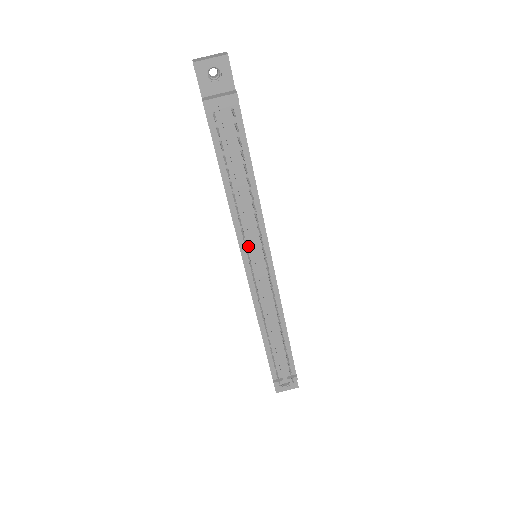
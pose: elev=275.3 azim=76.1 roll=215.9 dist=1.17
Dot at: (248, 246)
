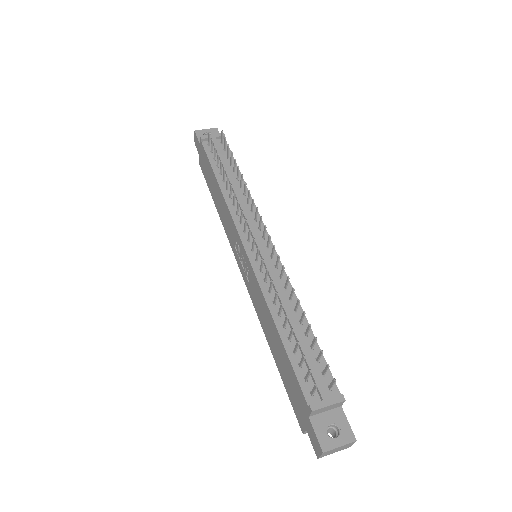
Dot at: occluded
